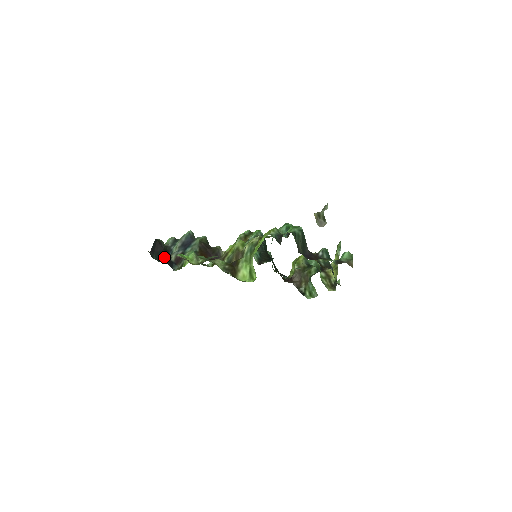
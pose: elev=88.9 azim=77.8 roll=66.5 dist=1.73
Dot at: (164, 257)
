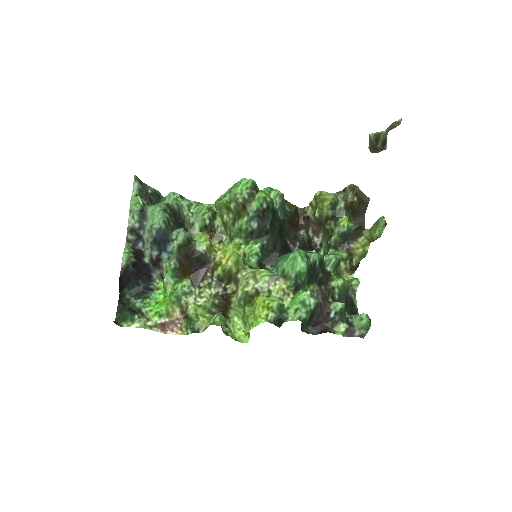
Dot at: (137, 280)
